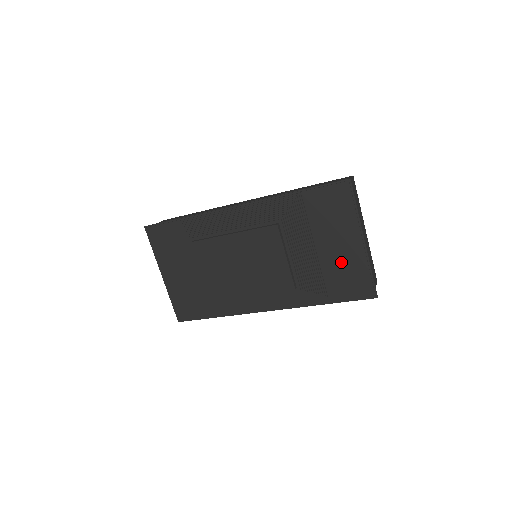
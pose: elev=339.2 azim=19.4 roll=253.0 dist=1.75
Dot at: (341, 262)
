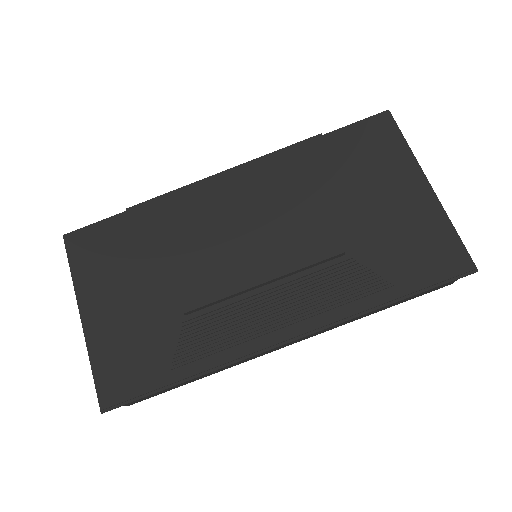
Dot at: (403, 222)
